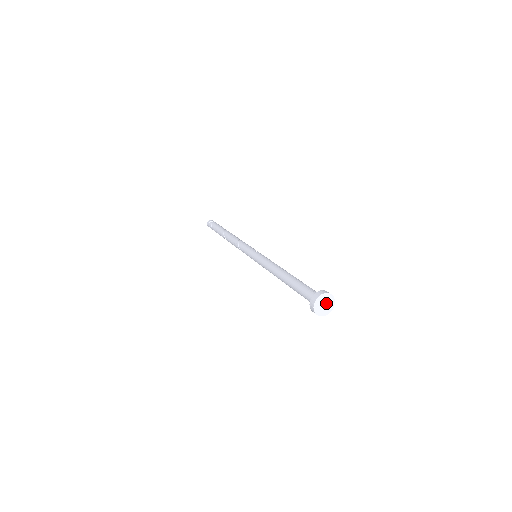
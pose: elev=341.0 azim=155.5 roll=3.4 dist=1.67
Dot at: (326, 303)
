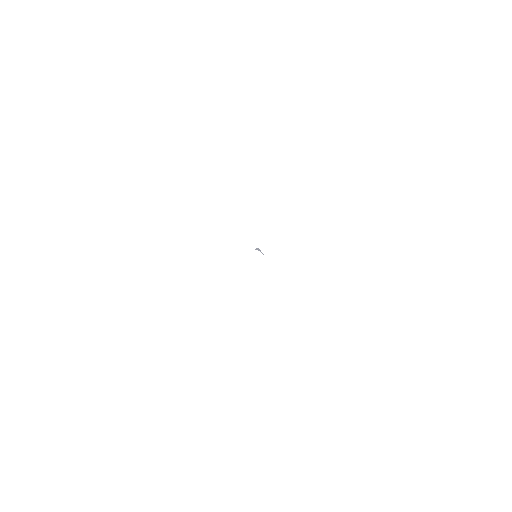
Dot at: (255, 261)
